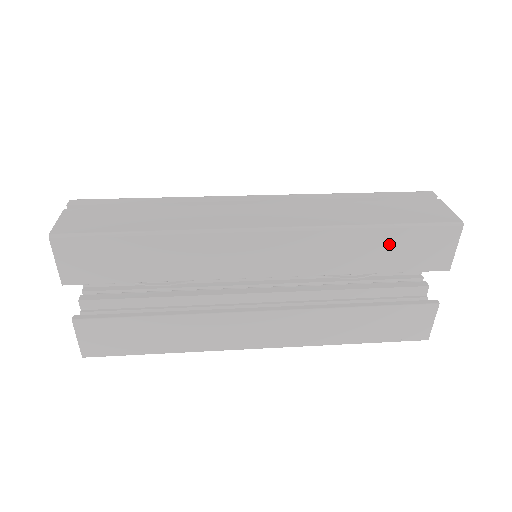
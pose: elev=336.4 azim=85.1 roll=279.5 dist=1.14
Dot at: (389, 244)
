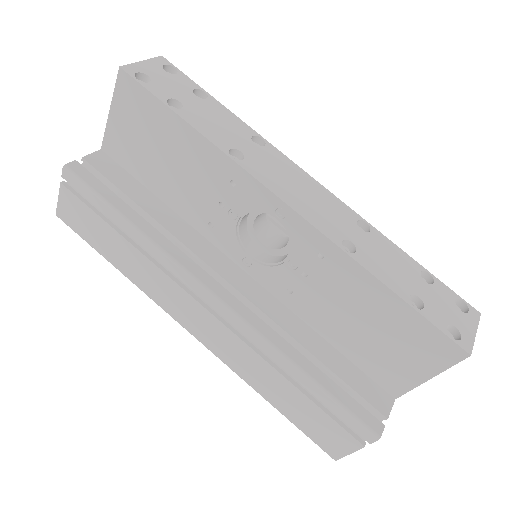
Dot at: occluded
